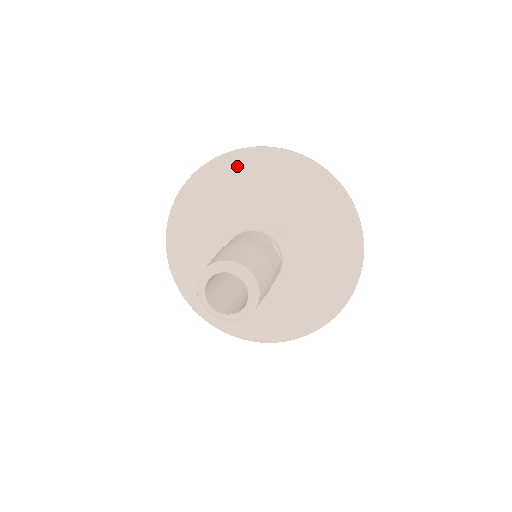
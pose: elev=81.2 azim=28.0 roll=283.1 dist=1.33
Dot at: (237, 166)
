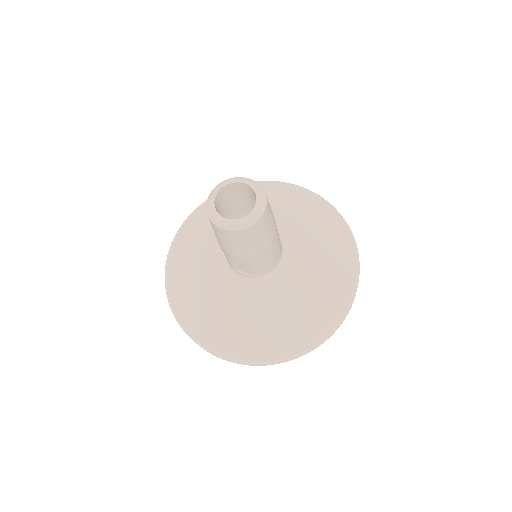
Dot at: (195, 222)
